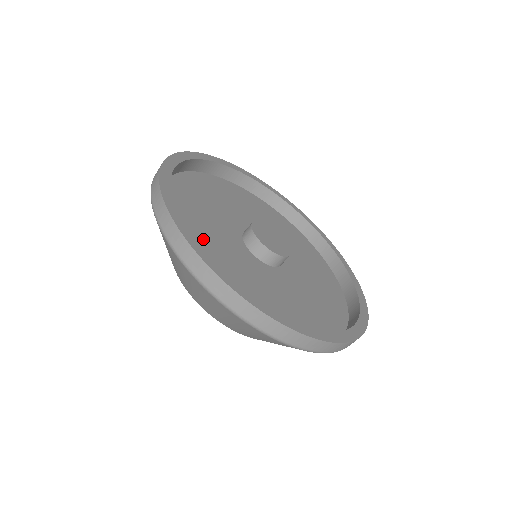
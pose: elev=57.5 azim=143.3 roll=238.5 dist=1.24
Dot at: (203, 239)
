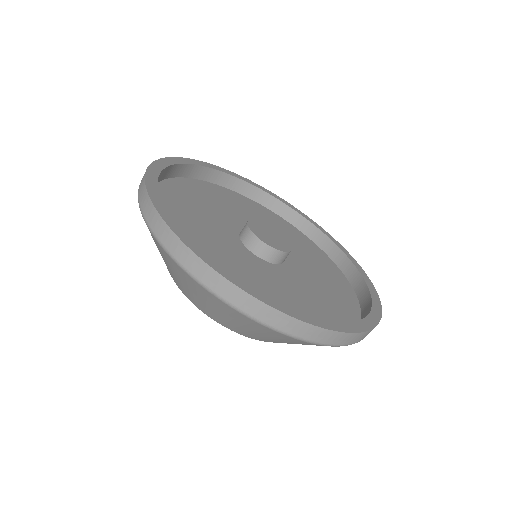
Dot at: (206, 250)
